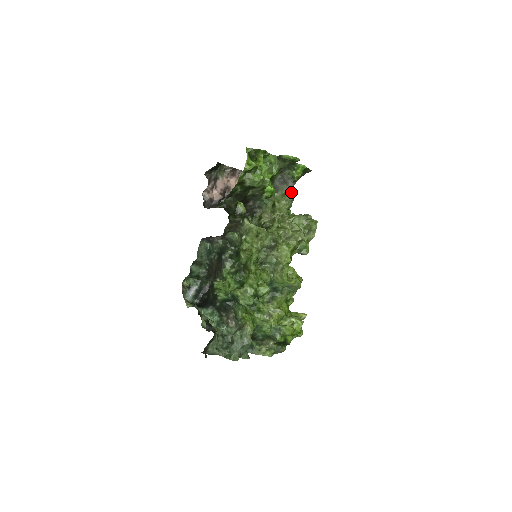
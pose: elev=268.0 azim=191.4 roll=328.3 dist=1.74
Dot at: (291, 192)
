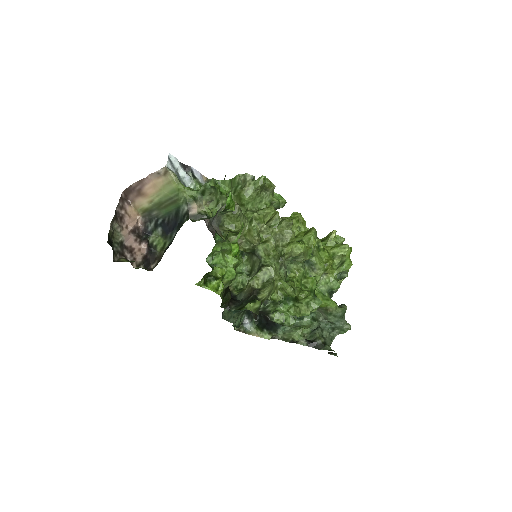
Dot at: occluded
